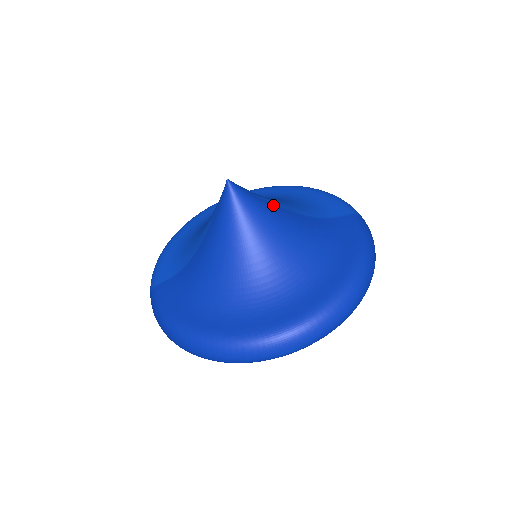
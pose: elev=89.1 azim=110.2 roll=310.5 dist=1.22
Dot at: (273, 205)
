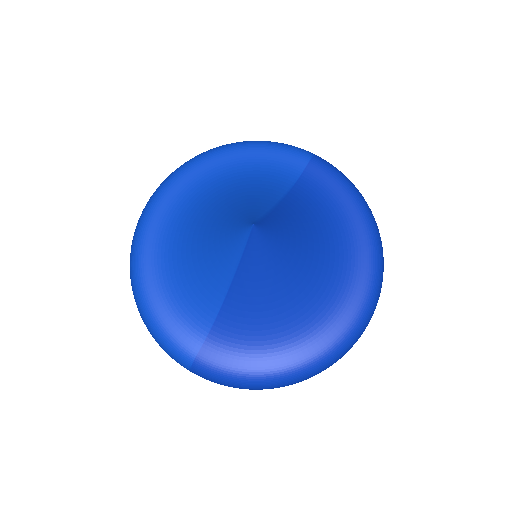
Dot at: (276, 208)
